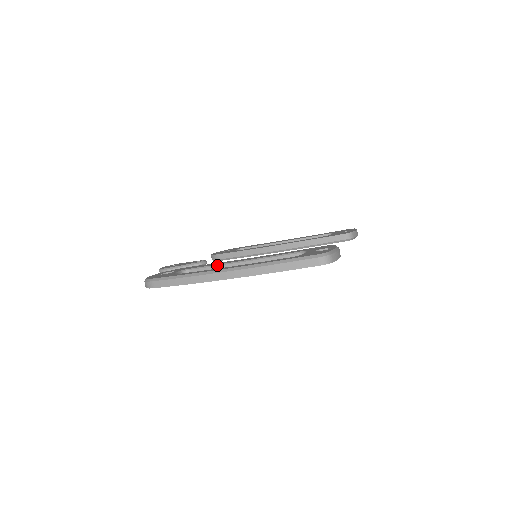
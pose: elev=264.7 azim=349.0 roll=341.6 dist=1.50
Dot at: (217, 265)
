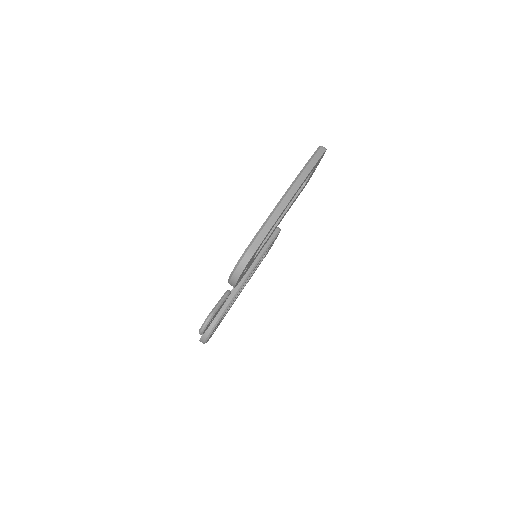
Dot at: occluded
